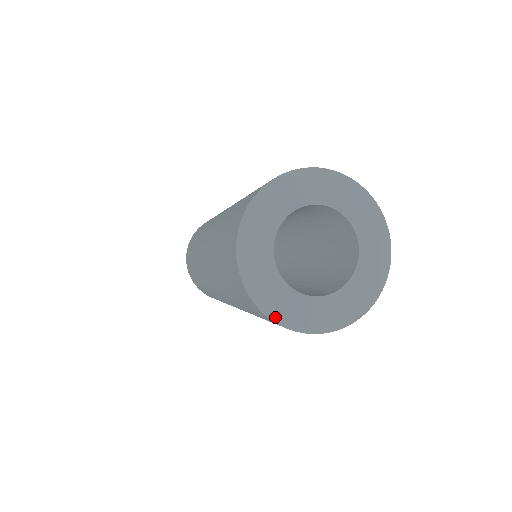
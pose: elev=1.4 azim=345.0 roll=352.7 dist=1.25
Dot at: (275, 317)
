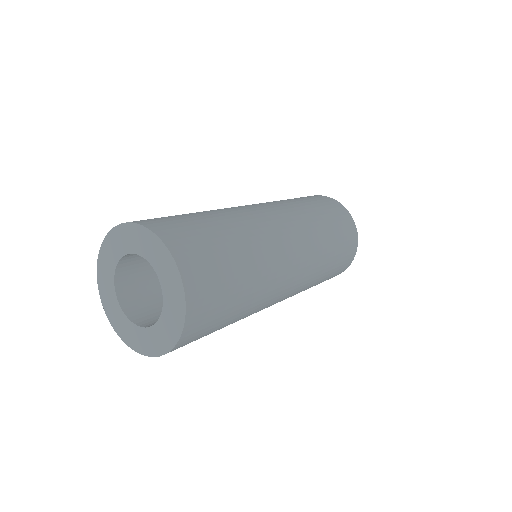
Dot at: (124, 339)
